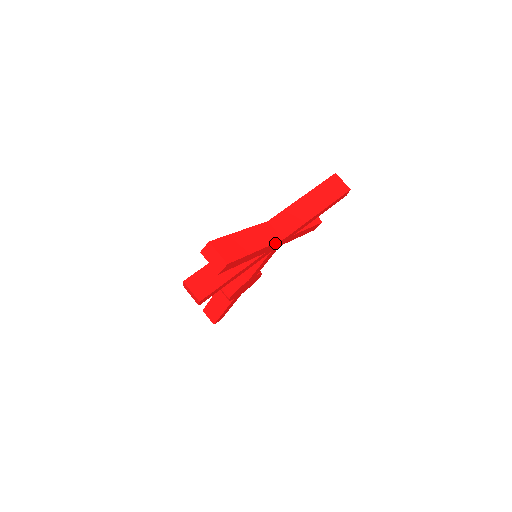
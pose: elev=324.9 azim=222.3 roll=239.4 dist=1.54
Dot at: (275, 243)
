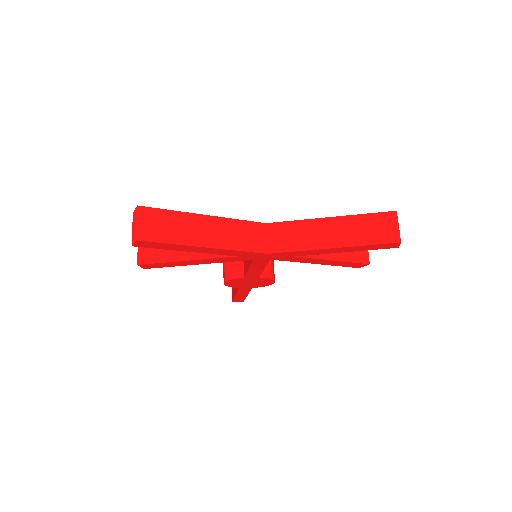
Dot at: (248, 252)
